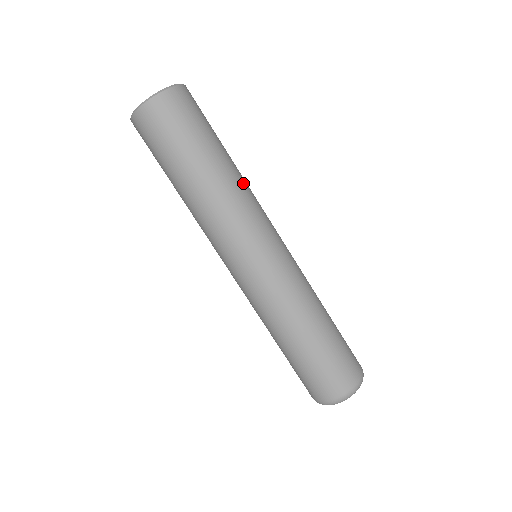
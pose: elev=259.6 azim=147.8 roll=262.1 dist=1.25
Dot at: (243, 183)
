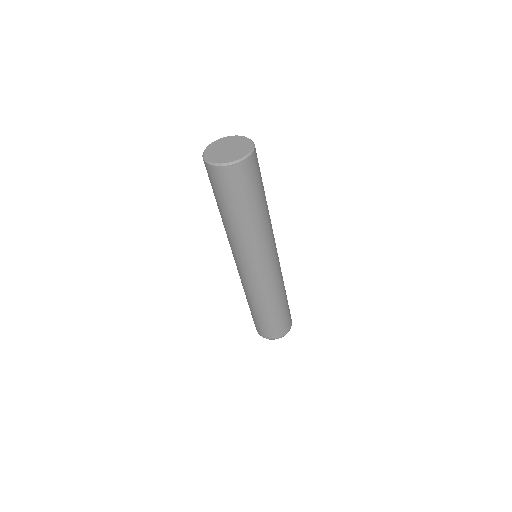
Dot at: (256, 232)
